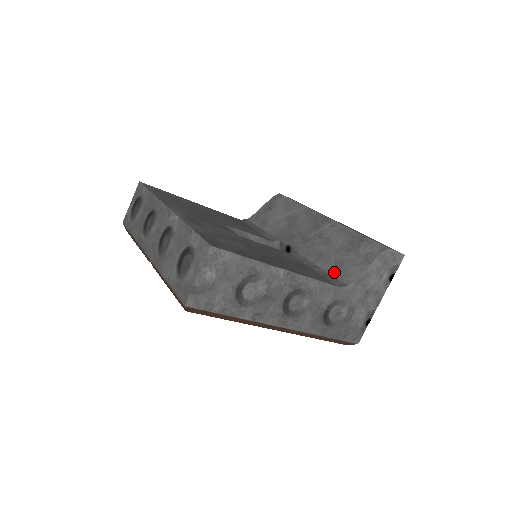
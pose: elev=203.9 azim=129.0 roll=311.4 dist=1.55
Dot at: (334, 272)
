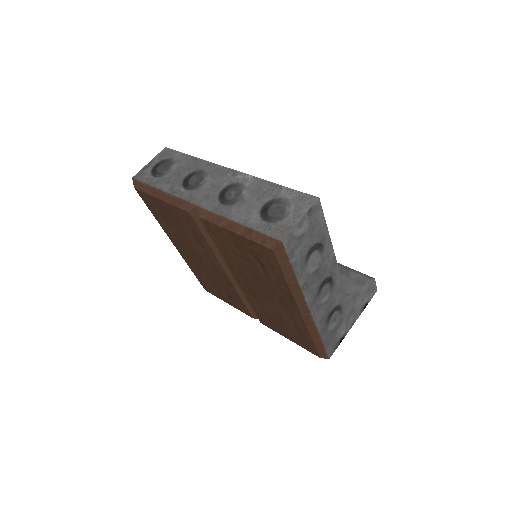
Dot at: occluded
